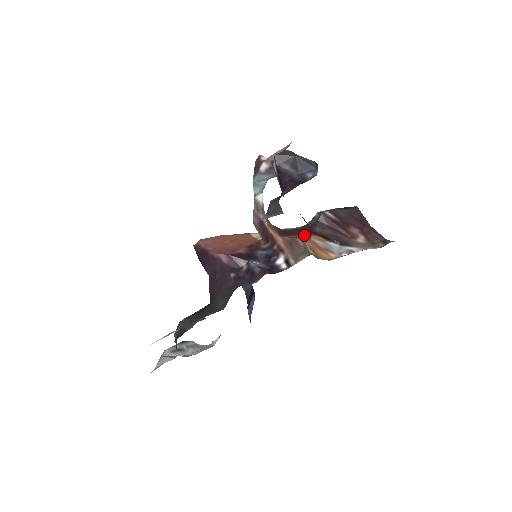
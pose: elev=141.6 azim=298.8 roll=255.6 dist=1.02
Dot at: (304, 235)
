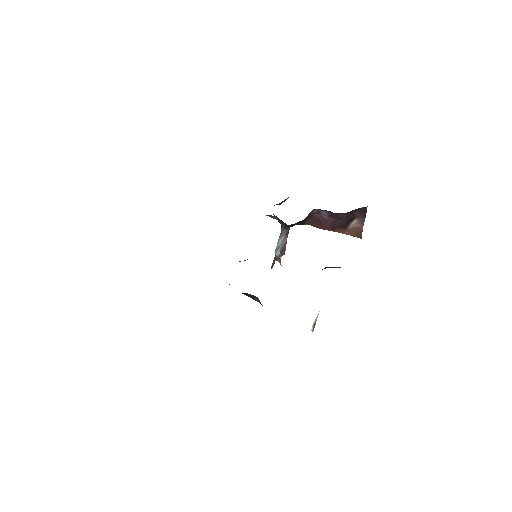
Dot at: occluded
